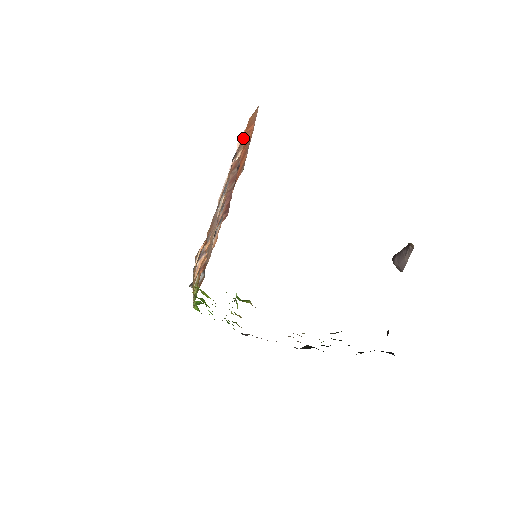
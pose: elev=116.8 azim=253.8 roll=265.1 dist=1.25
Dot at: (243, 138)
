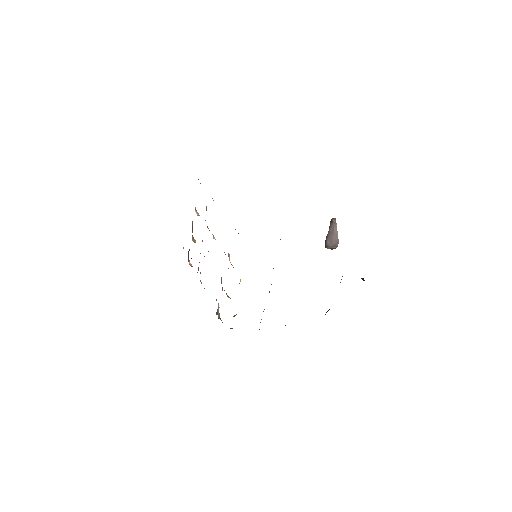
Dot at: occluded
